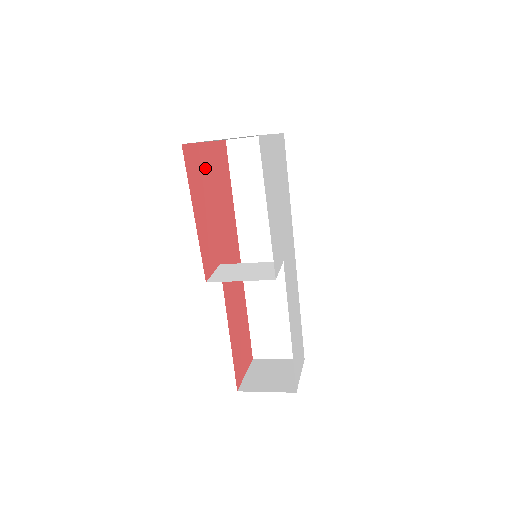
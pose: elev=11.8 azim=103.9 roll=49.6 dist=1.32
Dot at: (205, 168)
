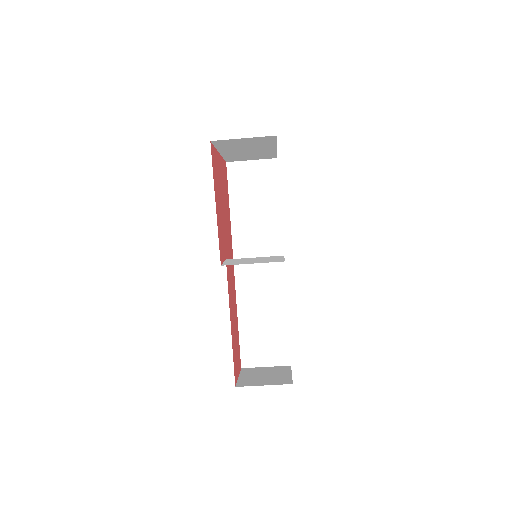
Dot at: (219, 172)
